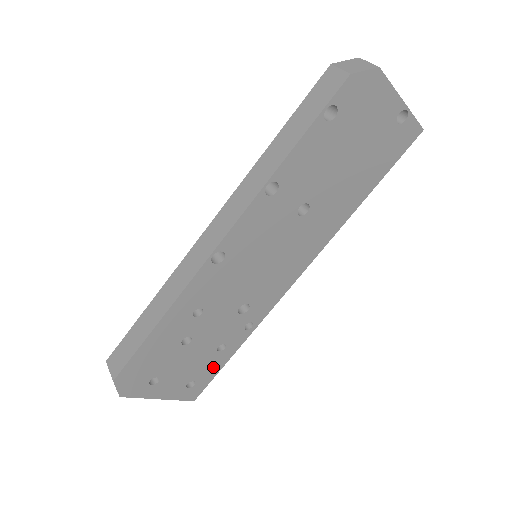
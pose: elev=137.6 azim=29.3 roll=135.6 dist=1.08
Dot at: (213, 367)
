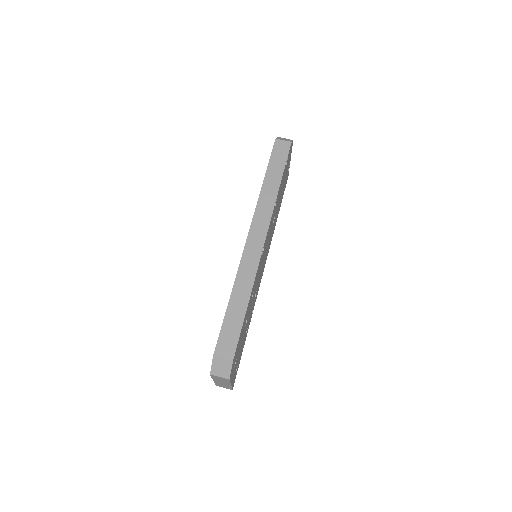
Dot at: (241, 352)
